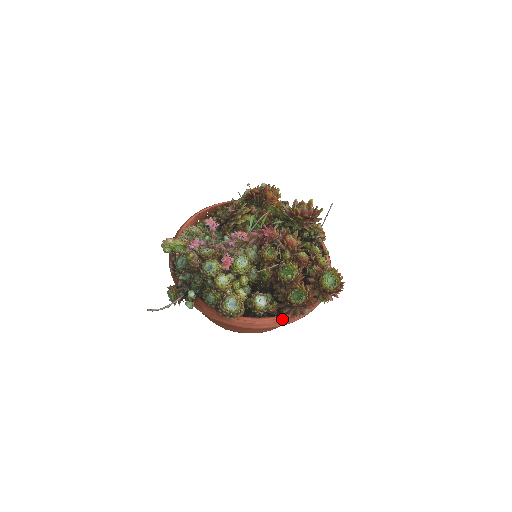
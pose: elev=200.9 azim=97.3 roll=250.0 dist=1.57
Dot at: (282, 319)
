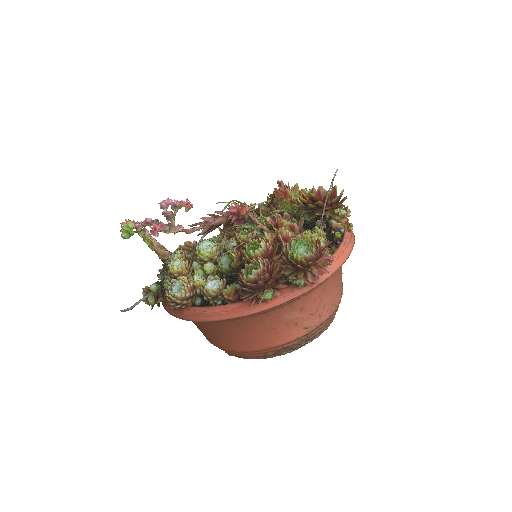
Dot at: (237, 307)
